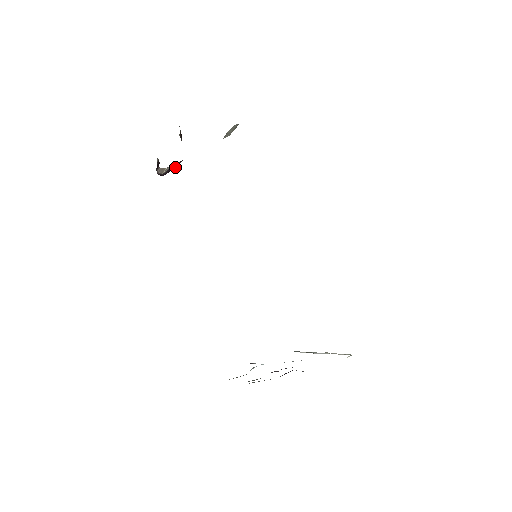
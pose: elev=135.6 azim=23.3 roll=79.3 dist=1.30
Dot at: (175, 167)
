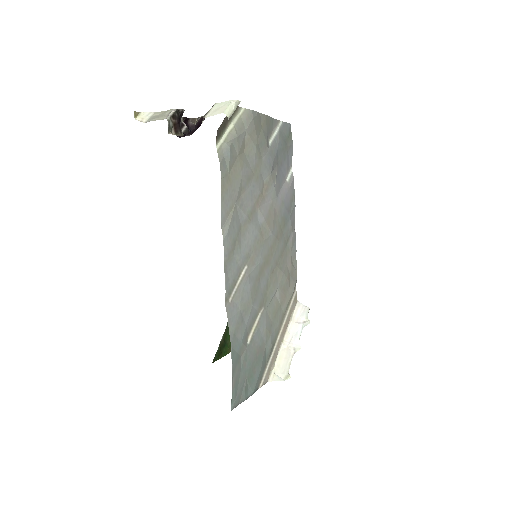
Dot at: (200, 124)
